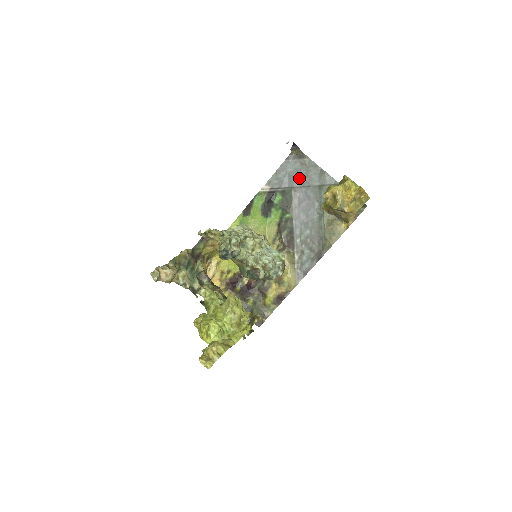
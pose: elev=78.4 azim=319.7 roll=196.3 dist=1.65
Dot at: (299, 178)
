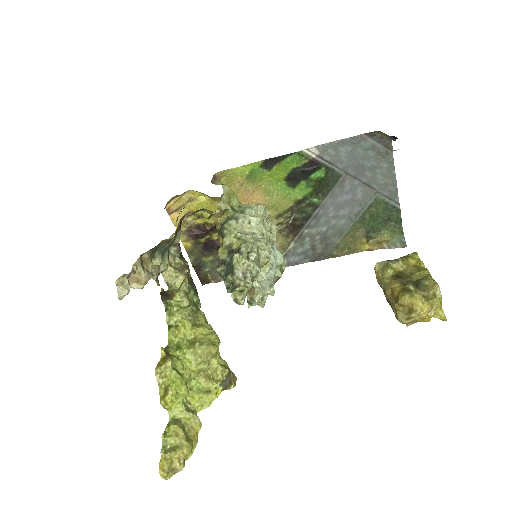
Dot at: (362, 167)
